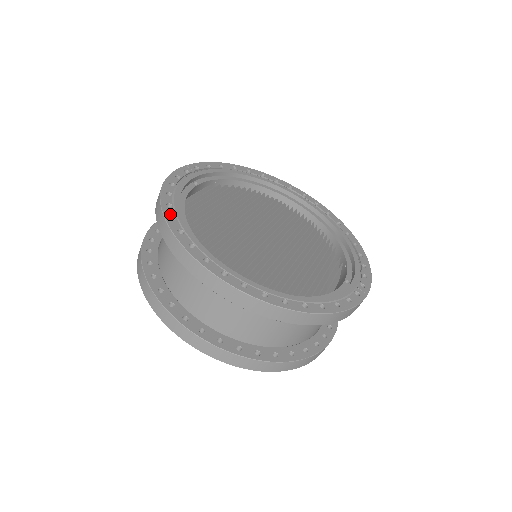
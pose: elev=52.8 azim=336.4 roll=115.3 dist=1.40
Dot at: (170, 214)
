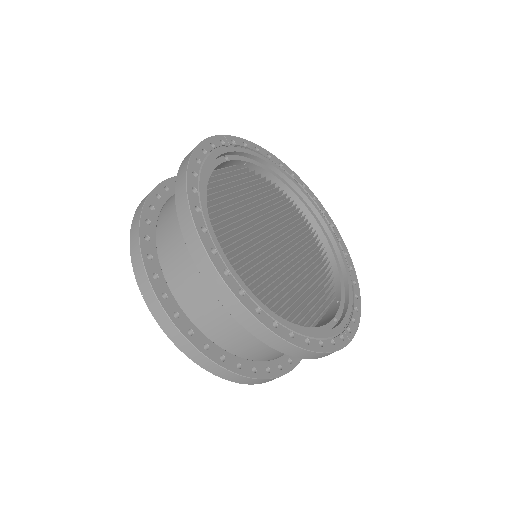
Dot at: (193, 185)
